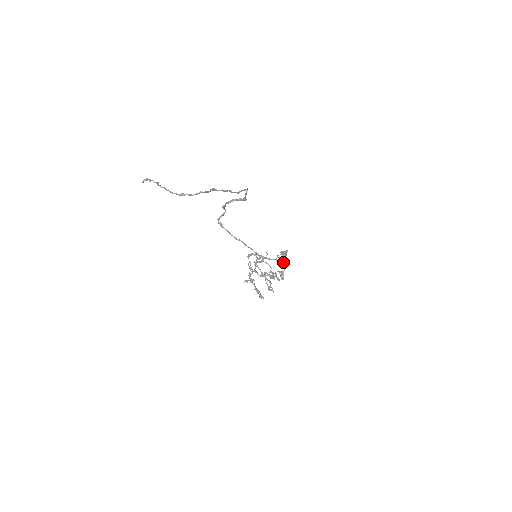
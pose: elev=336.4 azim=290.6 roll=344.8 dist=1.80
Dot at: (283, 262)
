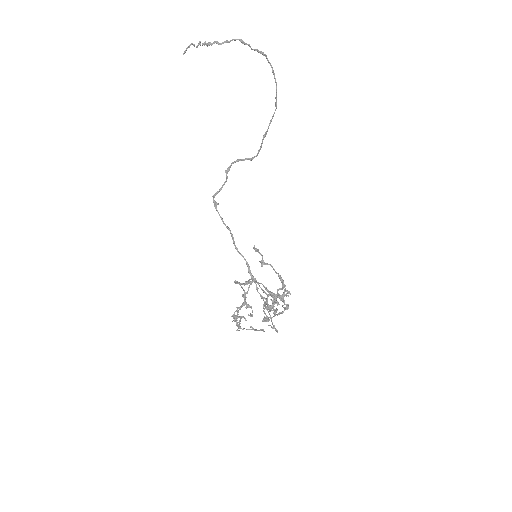
Dot at: (277, 301)
